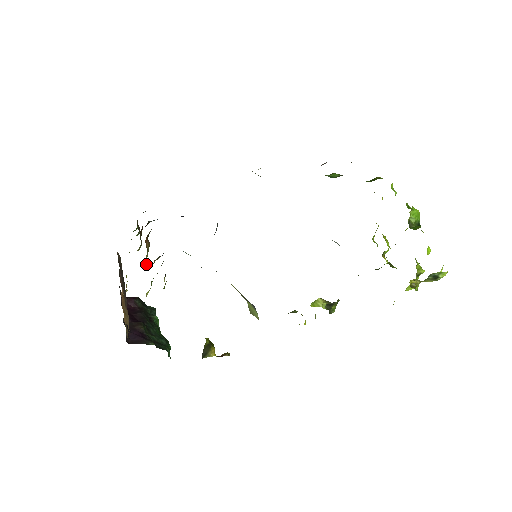
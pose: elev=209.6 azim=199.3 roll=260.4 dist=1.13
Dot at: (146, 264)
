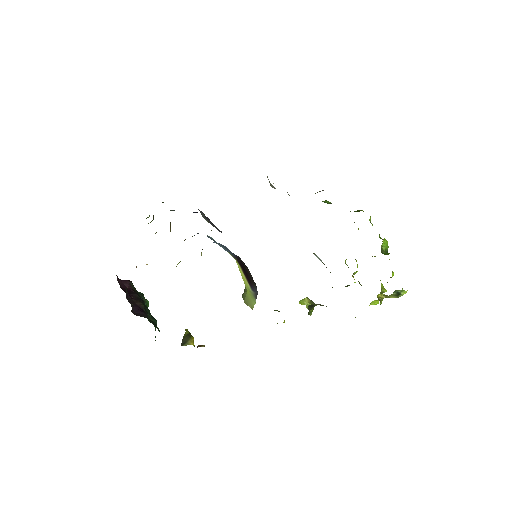
Dot at: occluded
